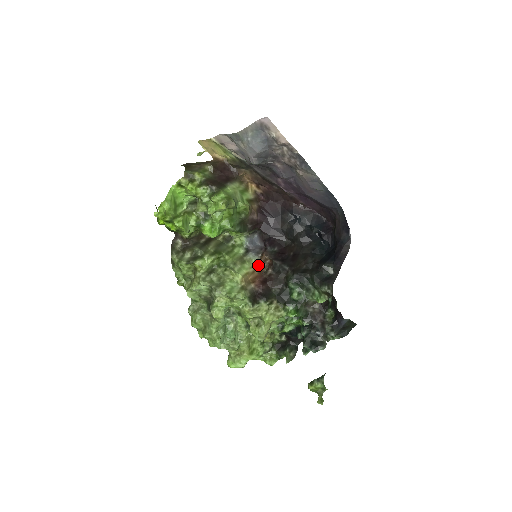
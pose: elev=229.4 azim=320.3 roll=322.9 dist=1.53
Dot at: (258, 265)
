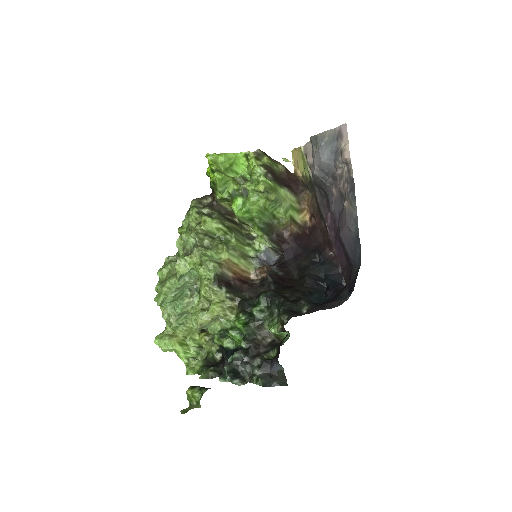
Dot at: (254, 272)
